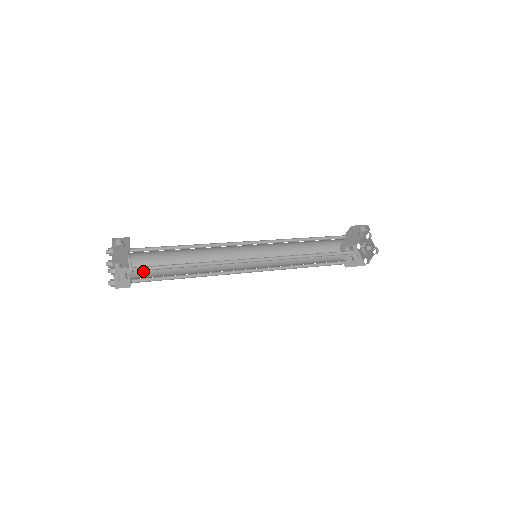
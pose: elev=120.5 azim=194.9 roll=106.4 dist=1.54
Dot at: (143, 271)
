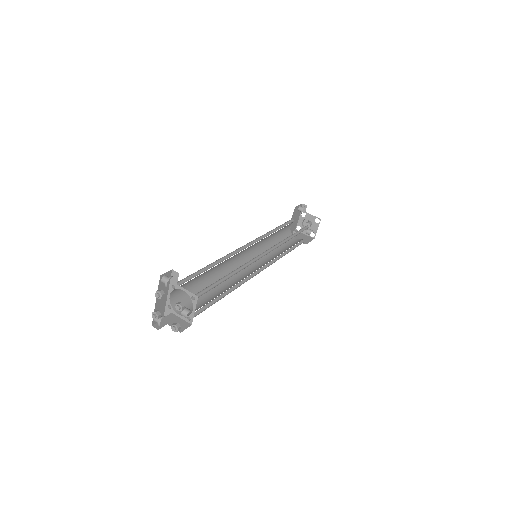
Dot at: occluded
